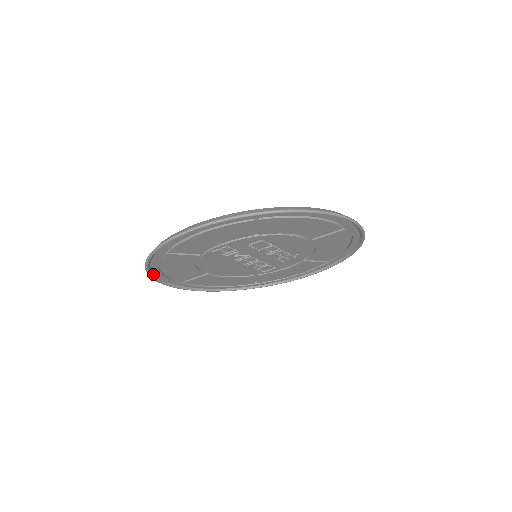
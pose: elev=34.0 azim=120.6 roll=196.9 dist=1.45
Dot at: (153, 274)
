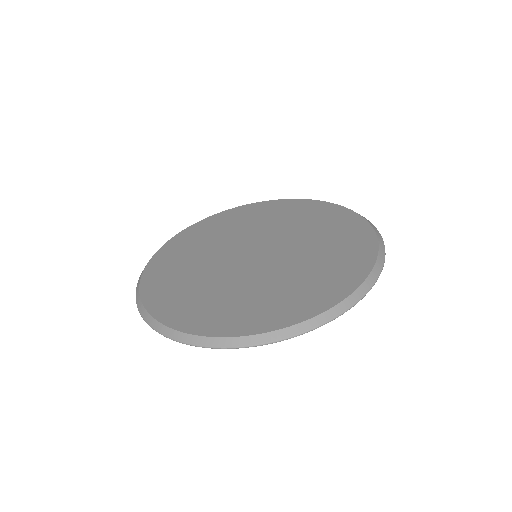
Dot at: occluded
